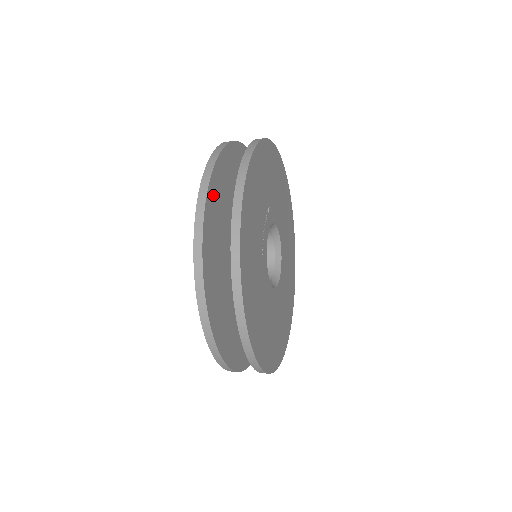
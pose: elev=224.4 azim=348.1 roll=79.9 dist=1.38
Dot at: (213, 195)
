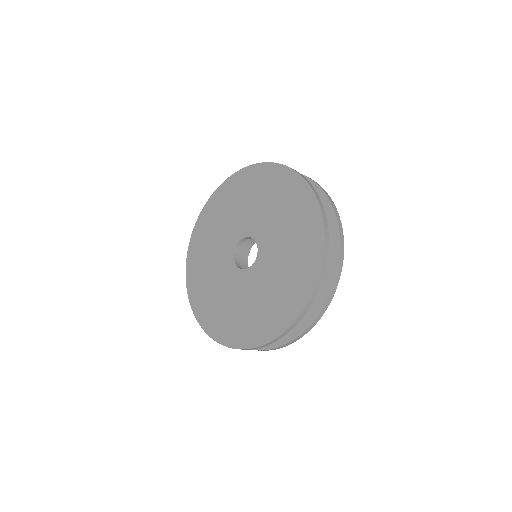
Dot at: occluded
